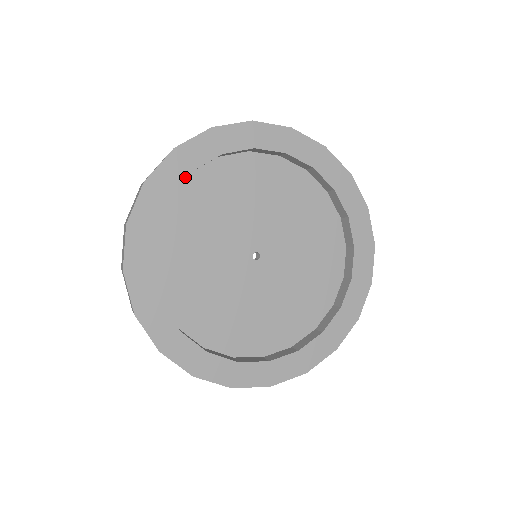
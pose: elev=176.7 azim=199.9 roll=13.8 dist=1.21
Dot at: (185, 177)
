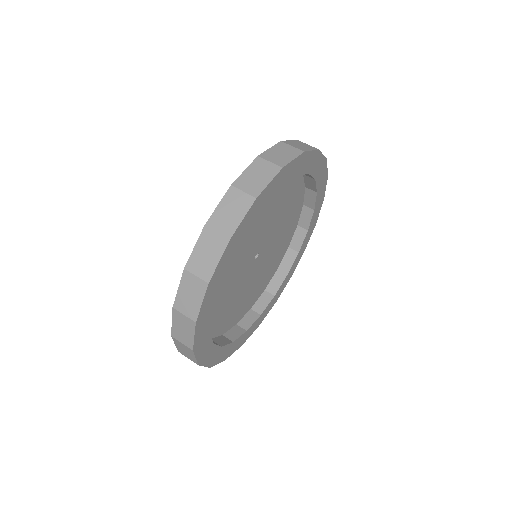
Dot at: (274, 195)
